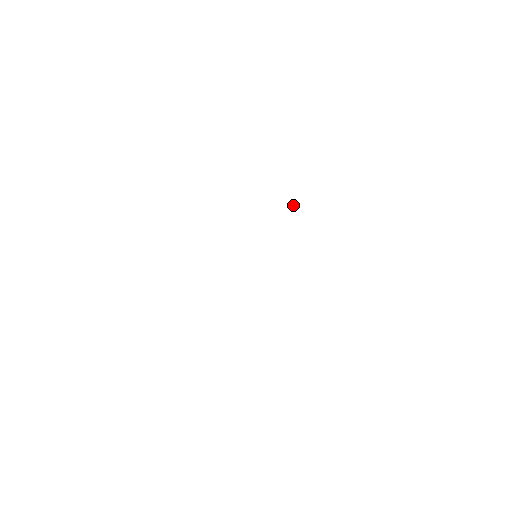
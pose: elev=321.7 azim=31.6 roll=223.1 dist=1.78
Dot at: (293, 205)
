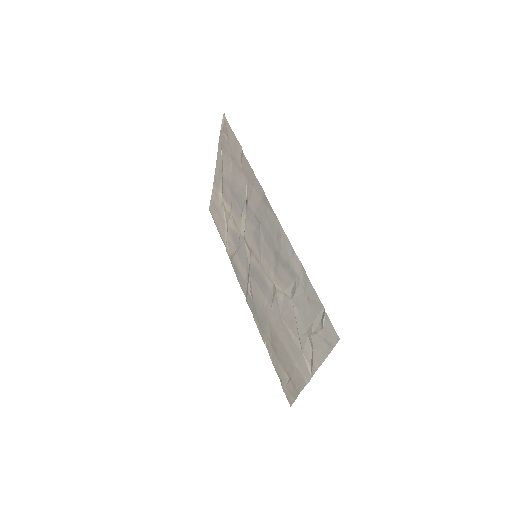
Dot at: (222, 167)
